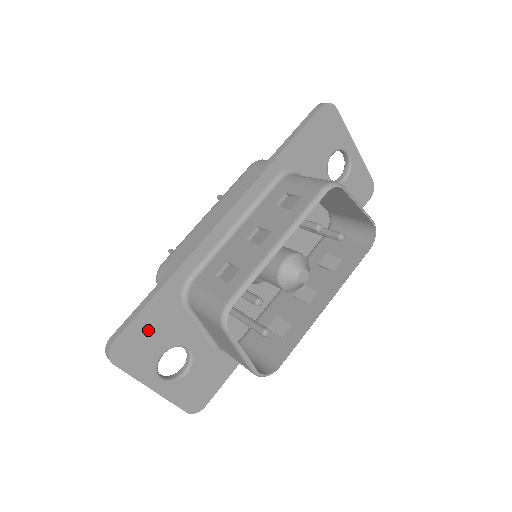
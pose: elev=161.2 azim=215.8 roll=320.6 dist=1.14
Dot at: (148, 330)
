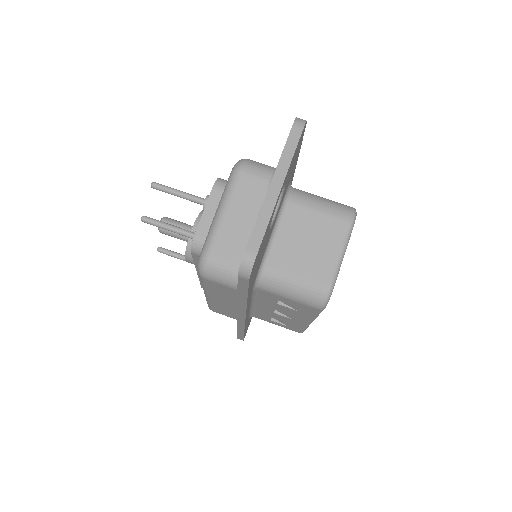
Dot at: (248, 324)
